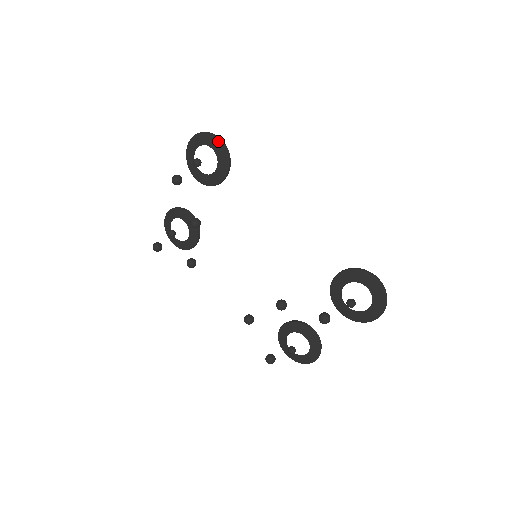
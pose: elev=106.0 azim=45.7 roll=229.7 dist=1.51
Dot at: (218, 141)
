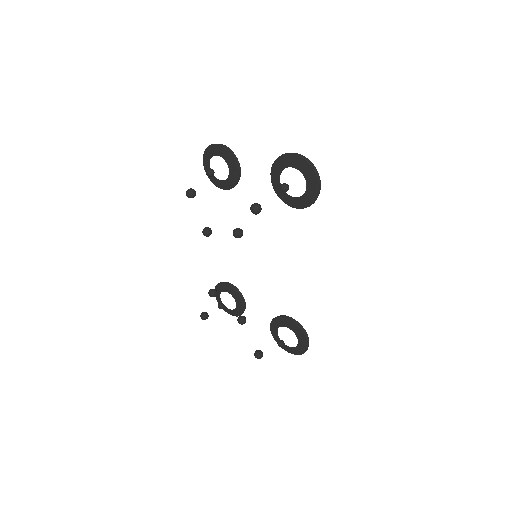
Dot at: (317, 191)
